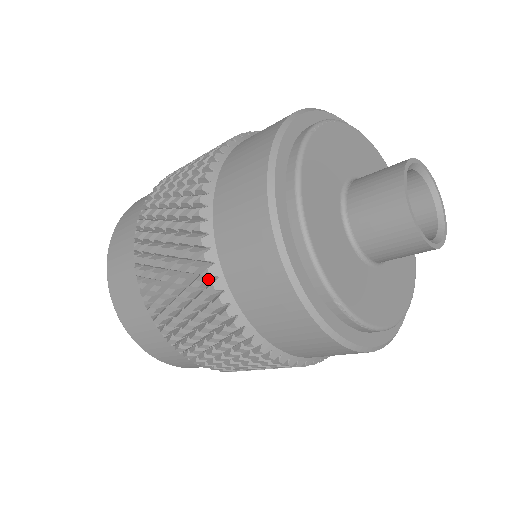
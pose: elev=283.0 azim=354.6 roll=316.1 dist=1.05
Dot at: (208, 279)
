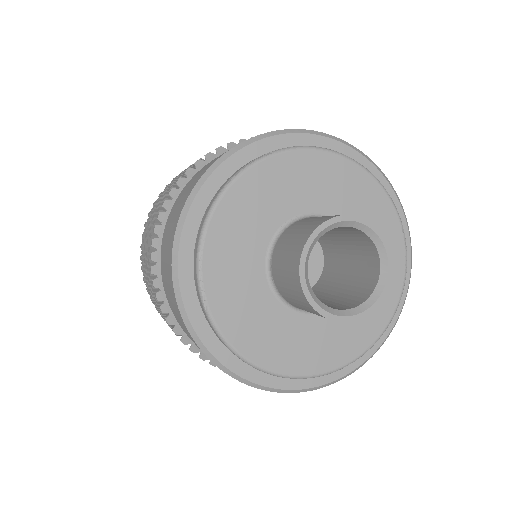
Dot at: occluded
